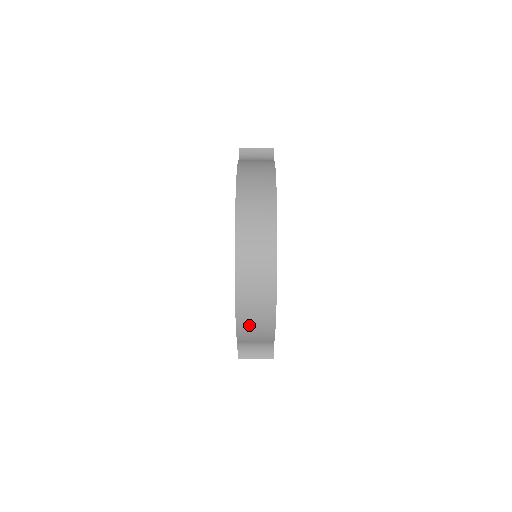
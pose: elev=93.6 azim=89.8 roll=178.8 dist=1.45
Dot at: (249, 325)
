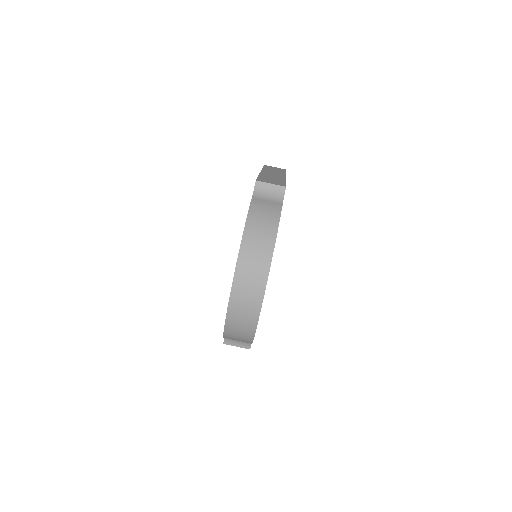
Dot at: (233, 337)
